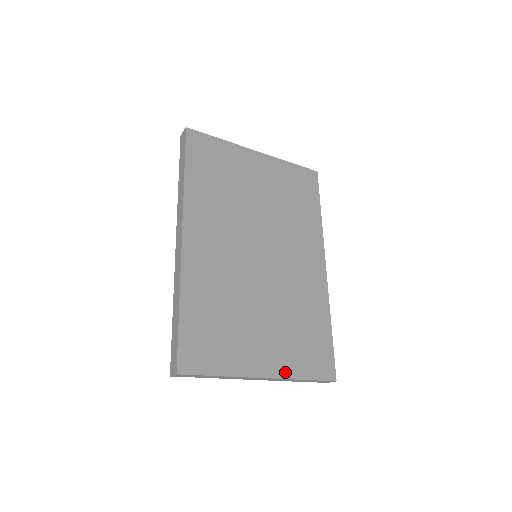
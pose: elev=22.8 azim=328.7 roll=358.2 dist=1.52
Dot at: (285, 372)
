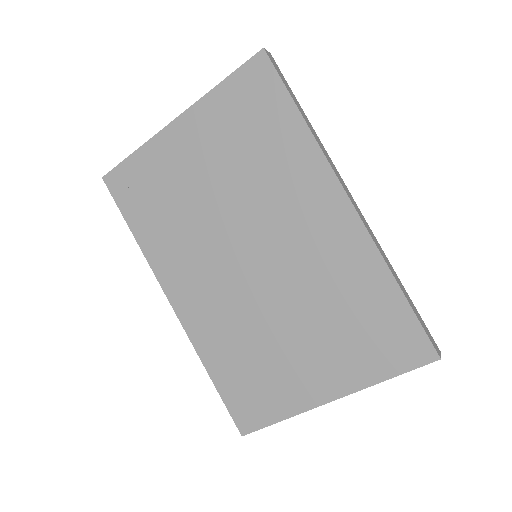
Dot at: (354, 383)
